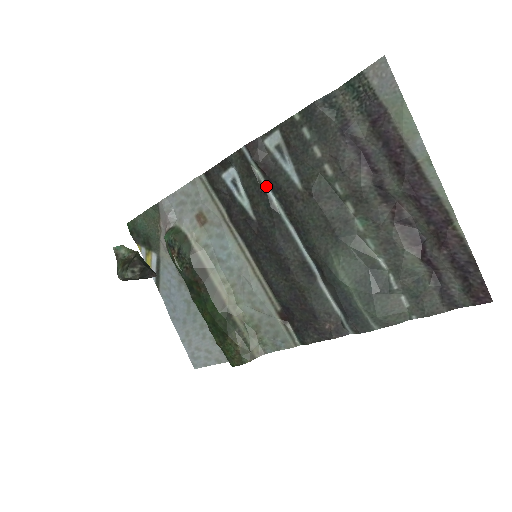
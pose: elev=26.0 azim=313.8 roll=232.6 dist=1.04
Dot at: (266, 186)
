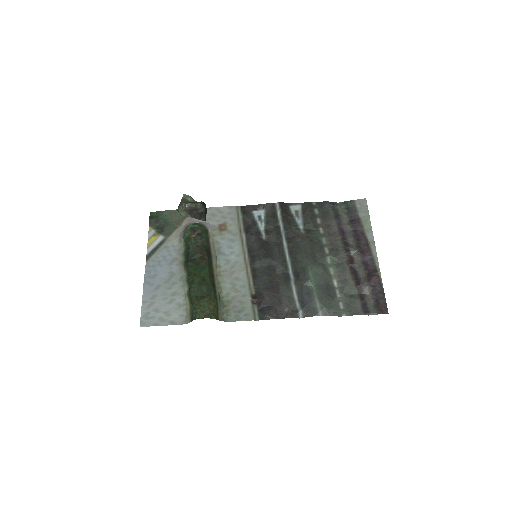
Dot at: (281, 225)
